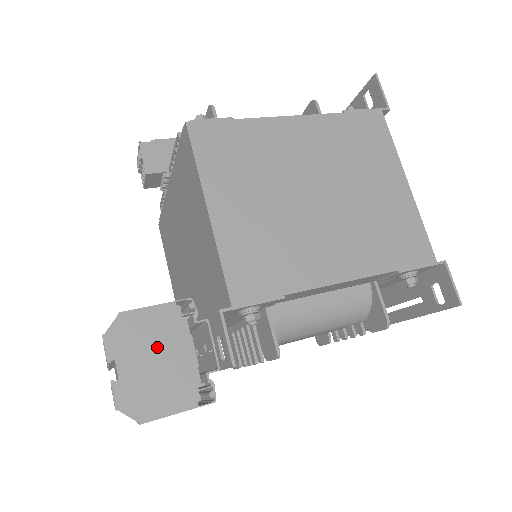
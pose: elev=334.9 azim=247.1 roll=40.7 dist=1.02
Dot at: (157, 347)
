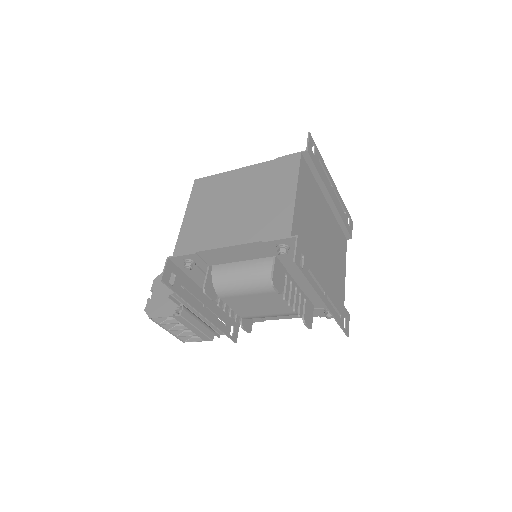
Dot at: occluded
